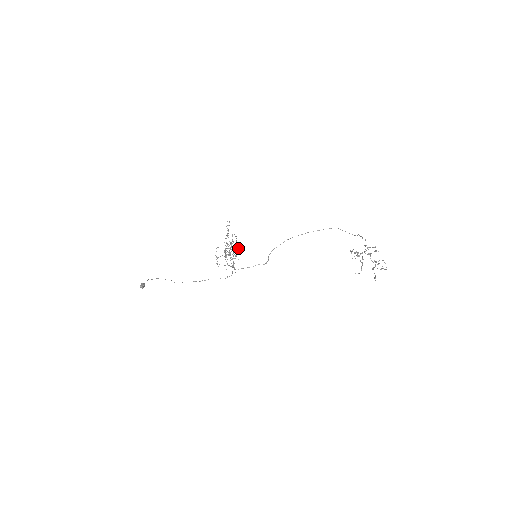
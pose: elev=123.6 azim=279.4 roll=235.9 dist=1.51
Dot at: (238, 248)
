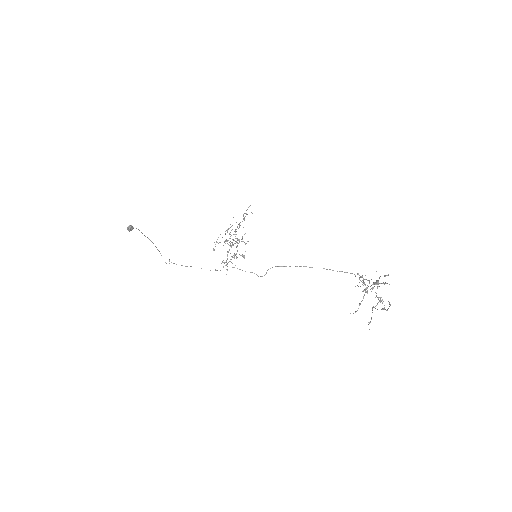
Dot at: (243, 255)
